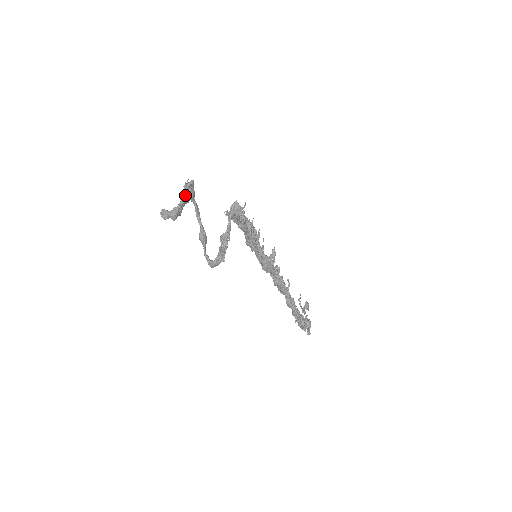
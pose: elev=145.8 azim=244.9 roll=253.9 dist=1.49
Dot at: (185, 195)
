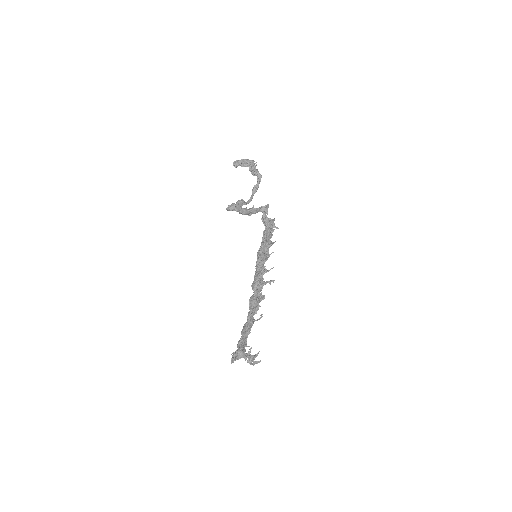
Dot at: (252, 160)
